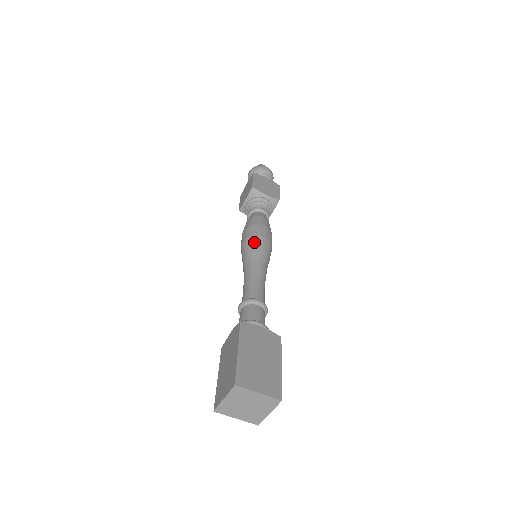
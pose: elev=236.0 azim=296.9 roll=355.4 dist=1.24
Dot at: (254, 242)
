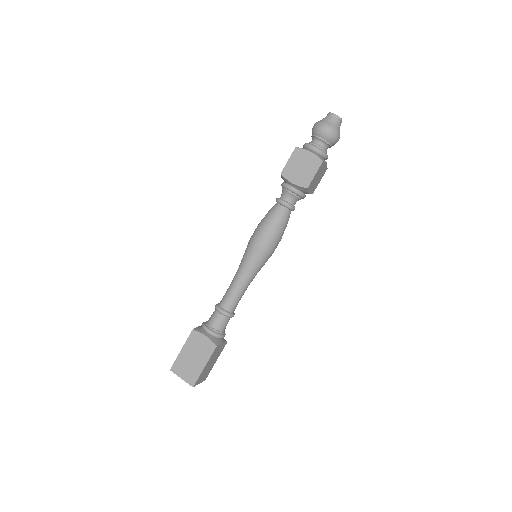
Dot at: (264, 259)
